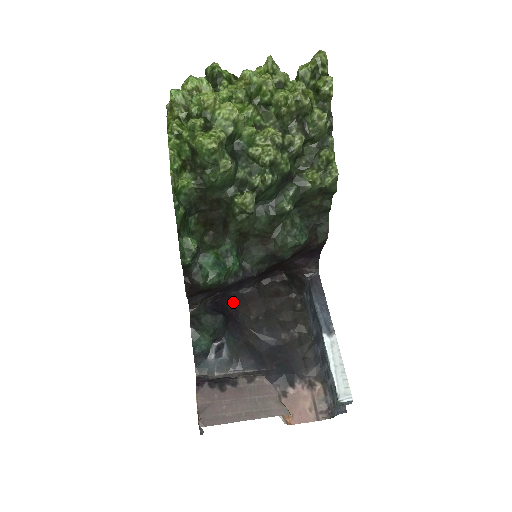
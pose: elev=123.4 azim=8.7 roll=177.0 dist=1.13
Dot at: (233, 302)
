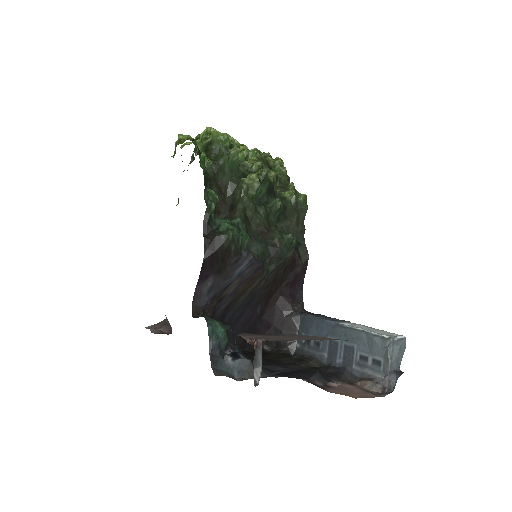
Dot at: occluded
